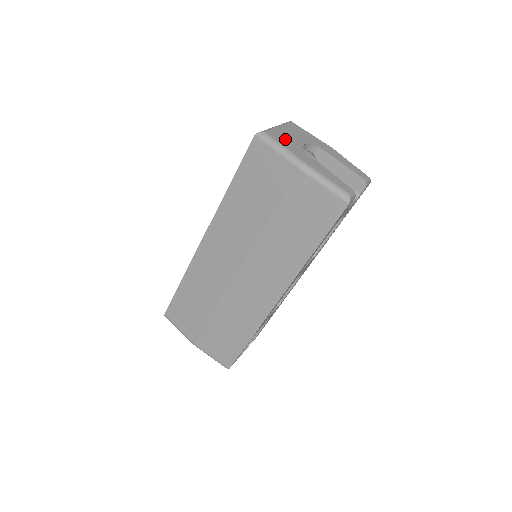
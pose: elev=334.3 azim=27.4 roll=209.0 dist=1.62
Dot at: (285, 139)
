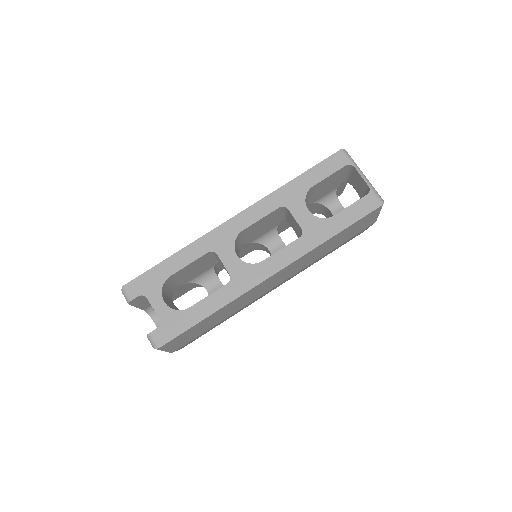
Dot at: occluded
